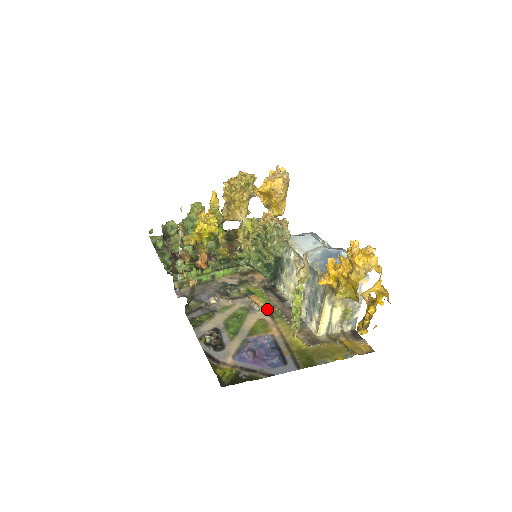
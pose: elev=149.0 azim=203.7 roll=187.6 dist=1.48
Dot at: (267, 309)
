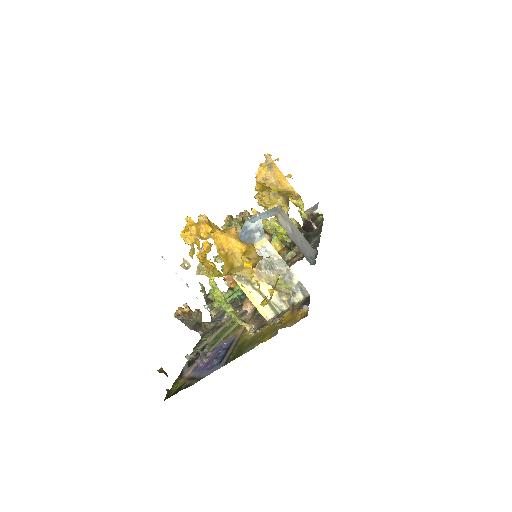
Dot at: occluded
